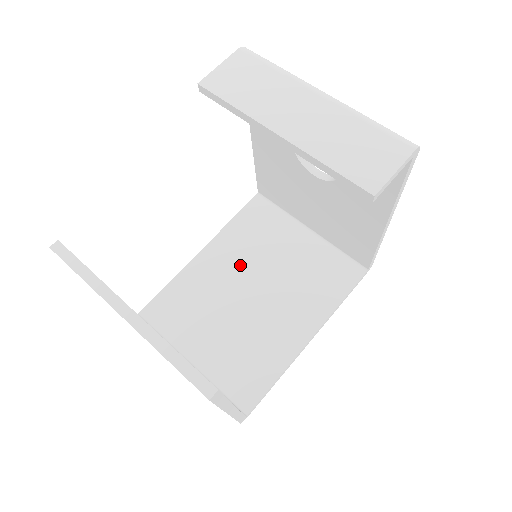
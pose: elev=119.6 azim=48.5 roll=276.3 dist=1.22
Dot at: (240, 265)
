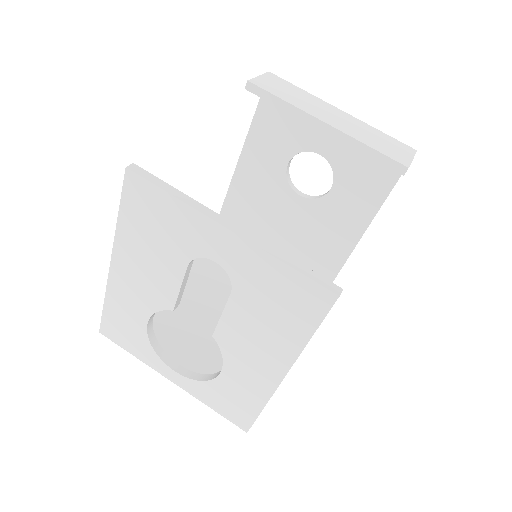
Dot at: (211, 286)
